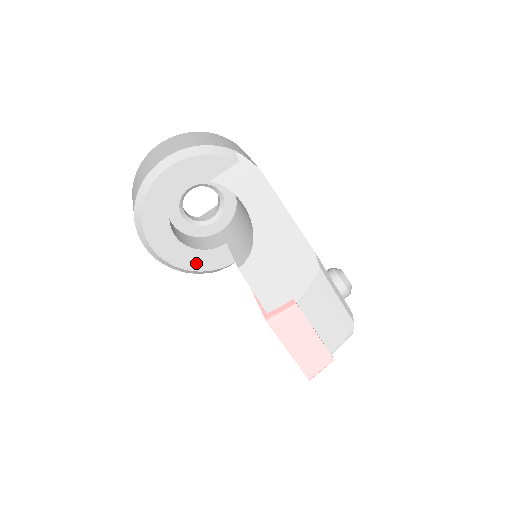
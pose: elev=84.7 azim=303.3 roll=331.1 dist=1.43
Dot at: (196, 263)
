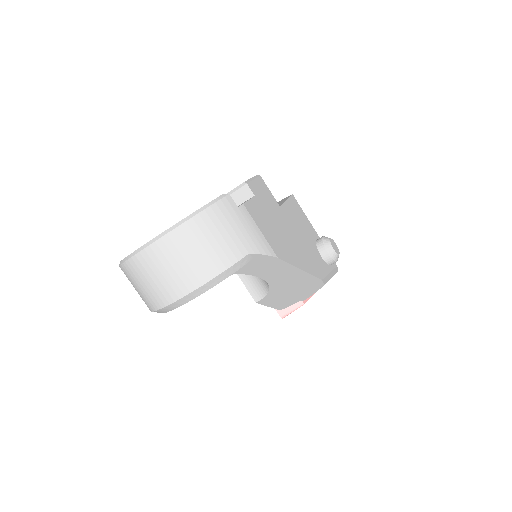
Dot at: occluded
